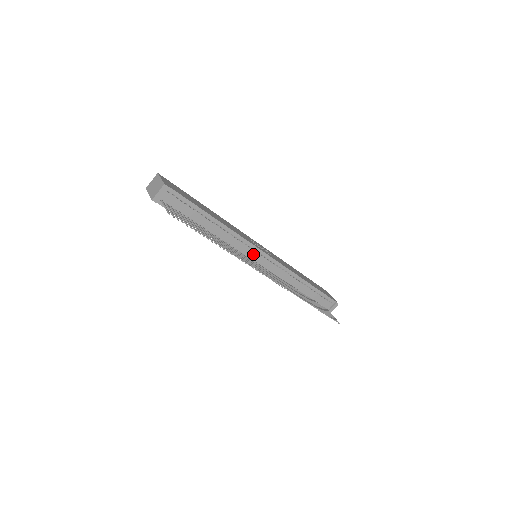
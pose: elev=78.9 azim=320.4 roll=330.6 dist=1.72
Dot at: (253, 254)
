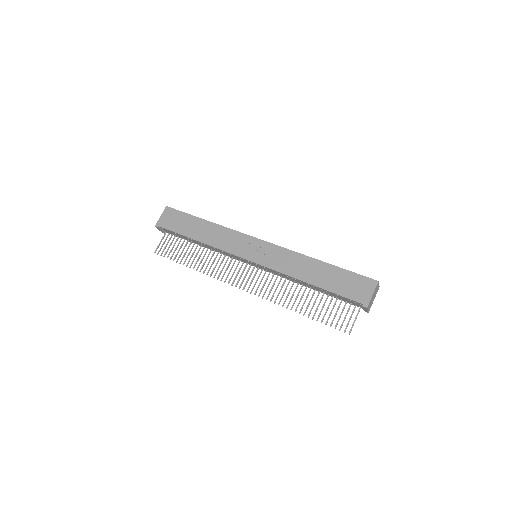
Dot at: (243, 260)
